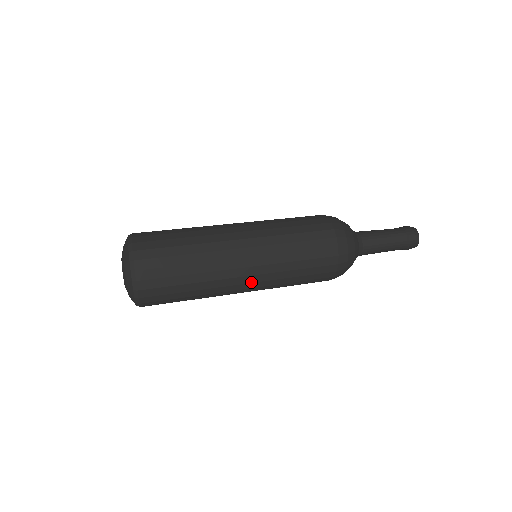
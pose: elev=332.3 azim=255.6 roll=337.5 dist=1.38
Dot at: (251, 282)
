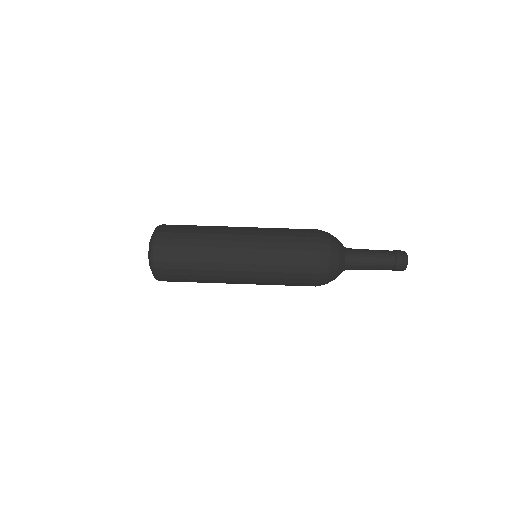
Dot at: (243, 283)
